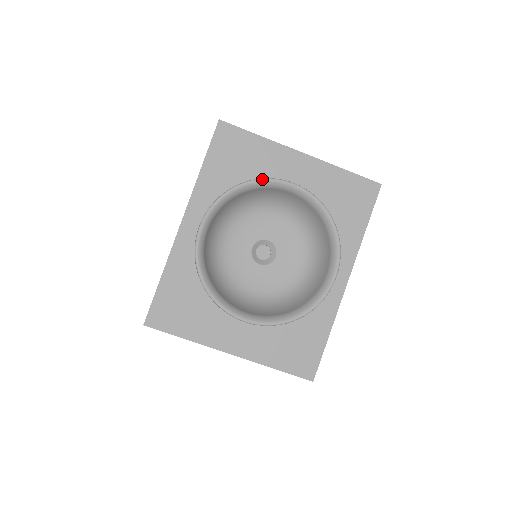
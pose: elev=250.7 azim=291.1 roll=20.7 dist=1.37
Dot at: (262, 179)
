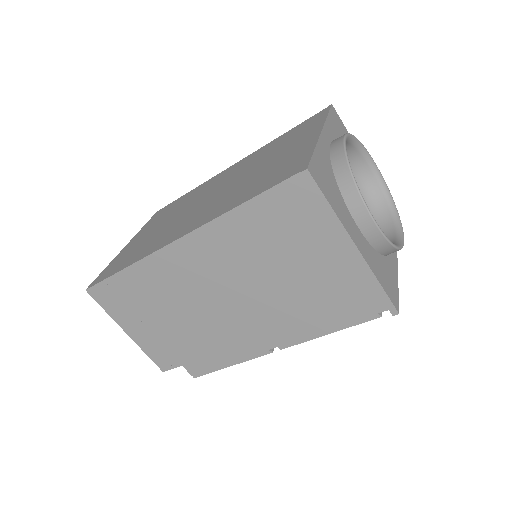
Dot at: occluded
